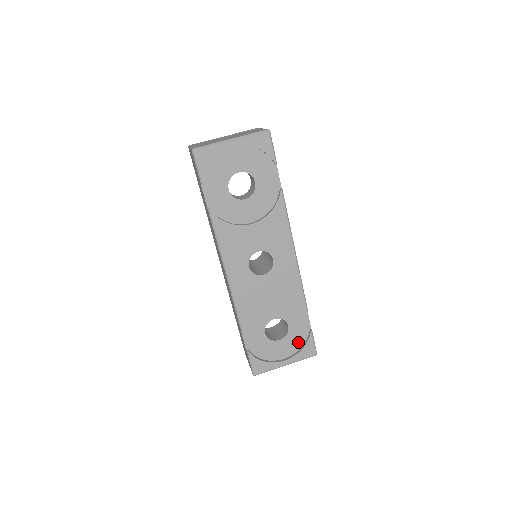
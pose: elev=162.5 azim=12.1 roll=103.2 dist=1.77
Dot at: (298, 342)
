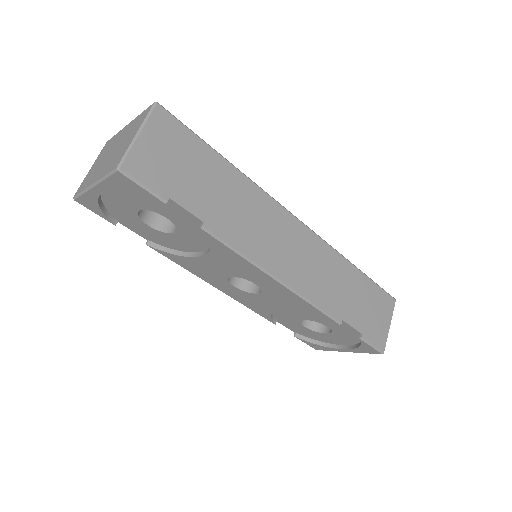
Dot at: (352, 339)
